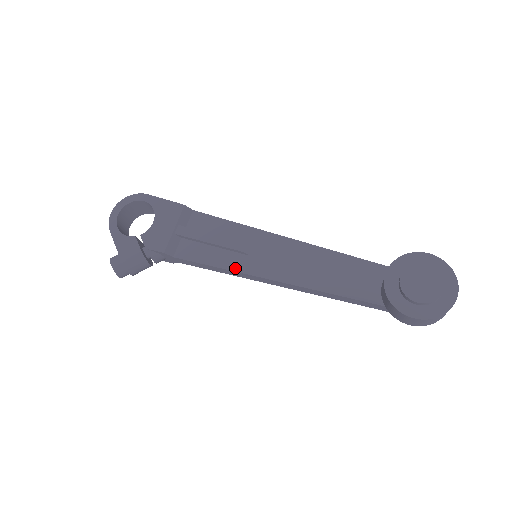
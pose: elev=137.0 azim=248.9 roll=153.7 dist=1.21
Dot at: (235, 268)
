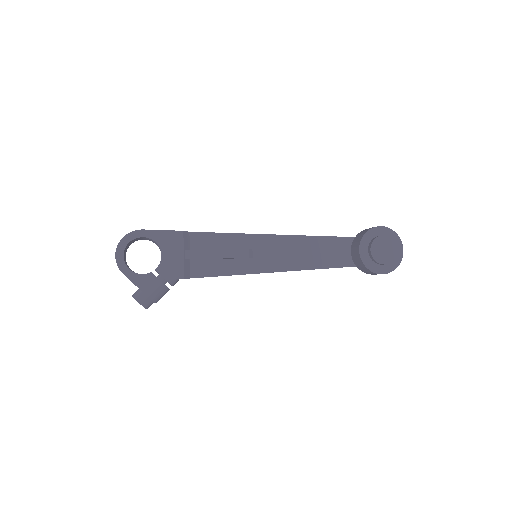
Dot at: (245, 272)
